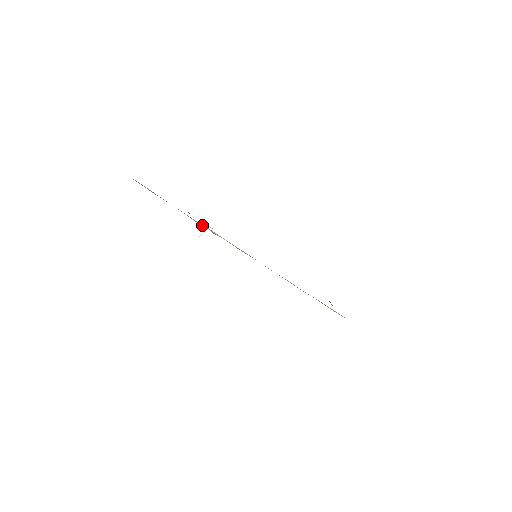
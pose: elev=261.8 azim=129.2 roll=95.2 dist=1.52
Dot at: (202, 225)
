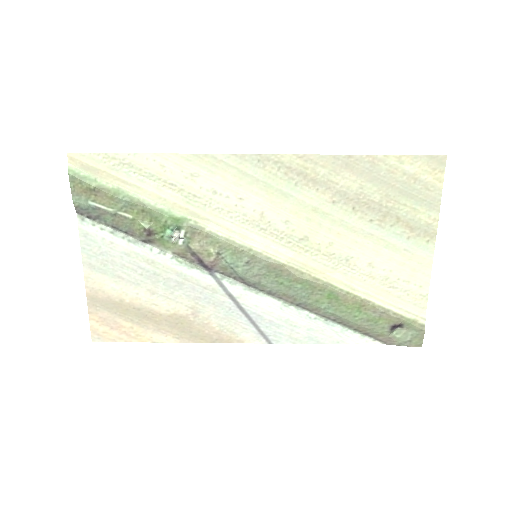
Dot at: (170, 212)
